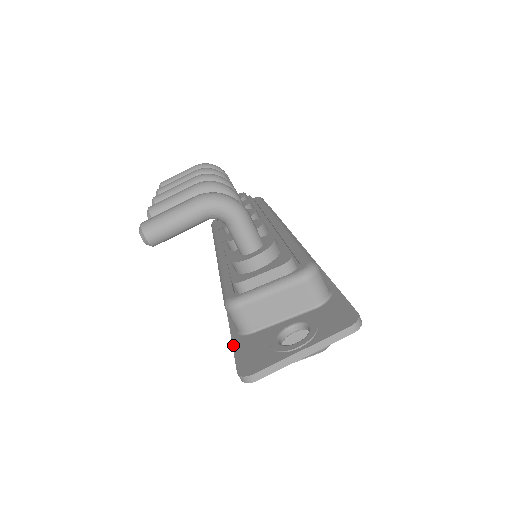
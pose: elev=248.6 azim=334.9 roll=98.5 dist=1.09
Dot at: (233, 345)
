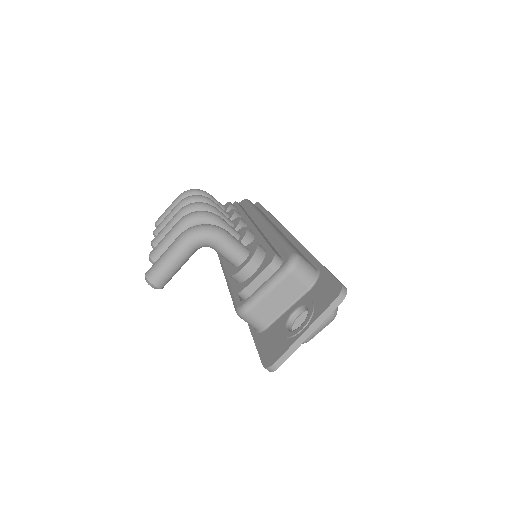
Dot at: (255, 343)
